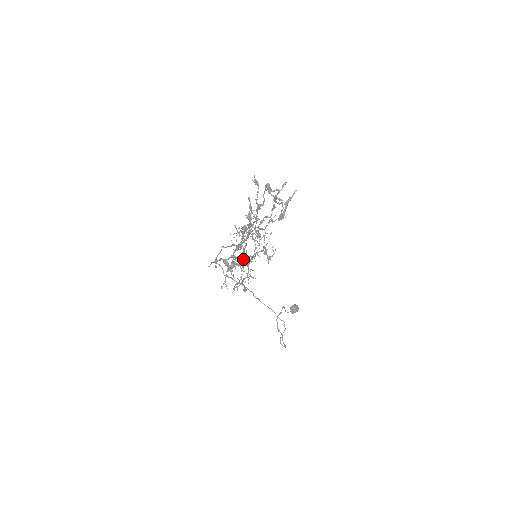
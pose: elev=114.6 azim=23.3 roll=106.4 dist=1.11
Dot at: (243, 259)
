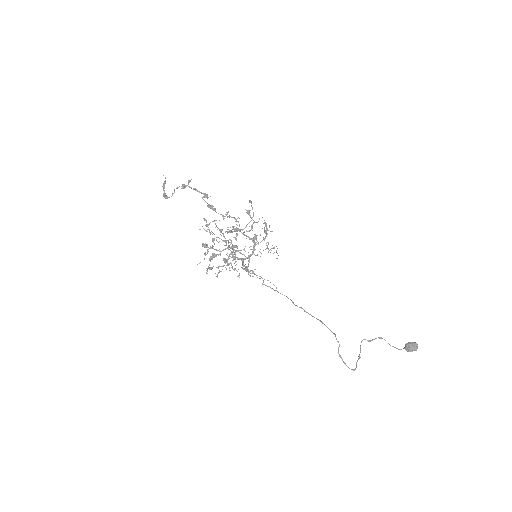
Dot at: (205, 245)
